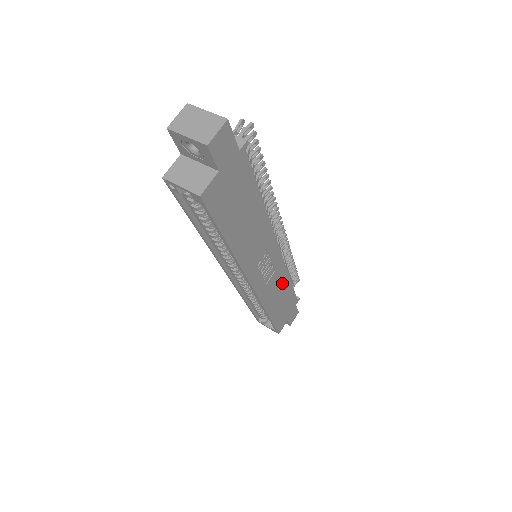
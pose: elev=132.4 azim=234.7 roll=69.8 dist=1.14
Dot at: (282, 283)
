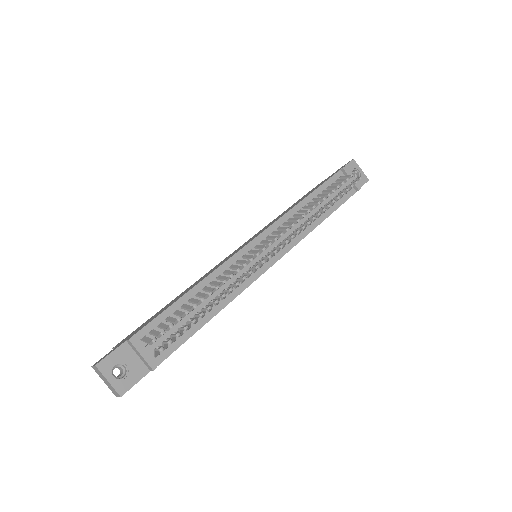
Dot at: occluded
